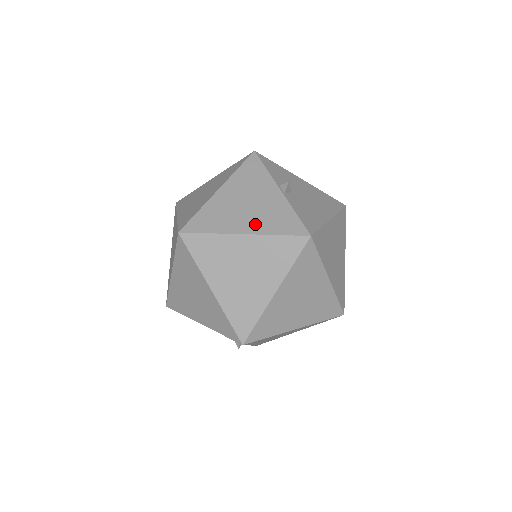
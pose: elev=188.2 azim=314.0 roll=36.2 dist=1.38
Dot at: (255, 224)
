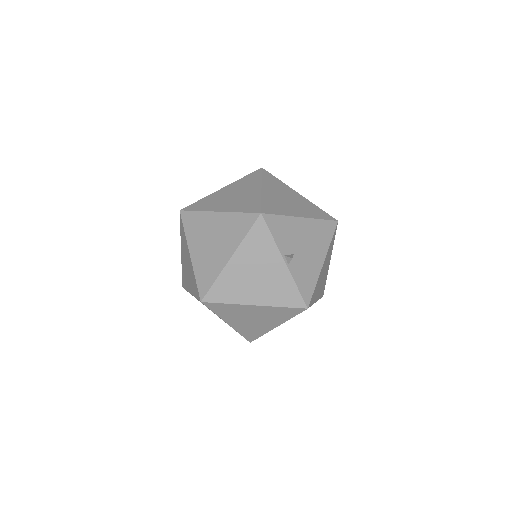
Dot at: (264, 296)
